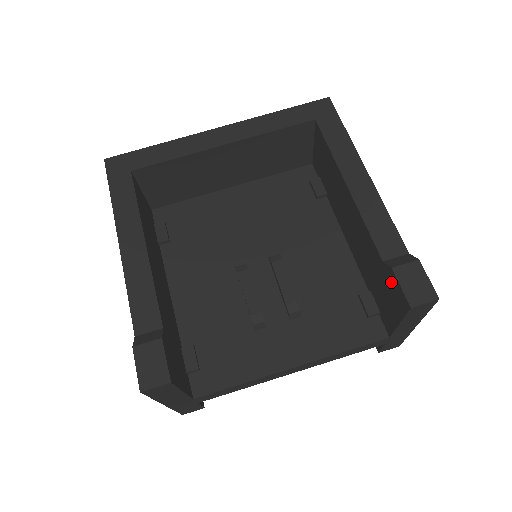
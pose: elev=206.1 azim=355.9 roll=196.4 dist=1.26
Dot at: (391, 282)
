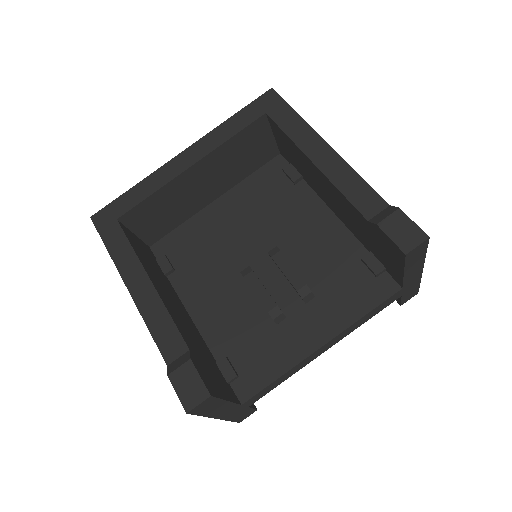
Dot at: (382, 237)
